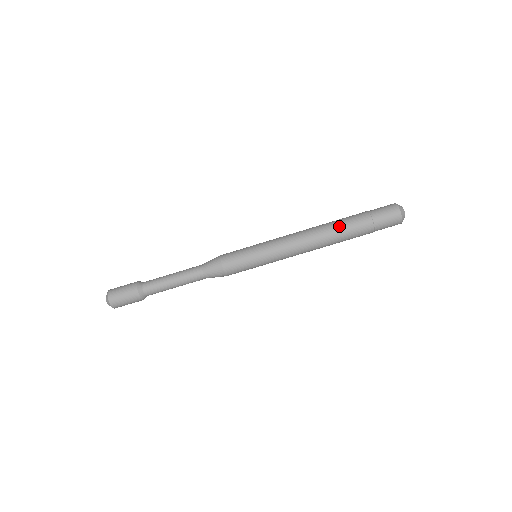
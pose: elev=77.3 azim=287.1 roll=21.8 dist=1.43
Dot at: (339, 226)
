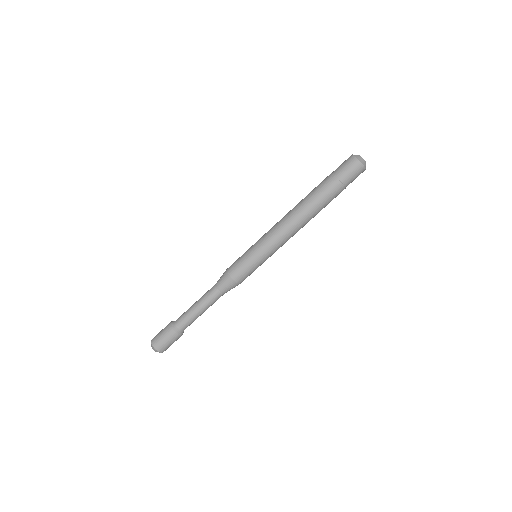
Dot at: (308, 194)
